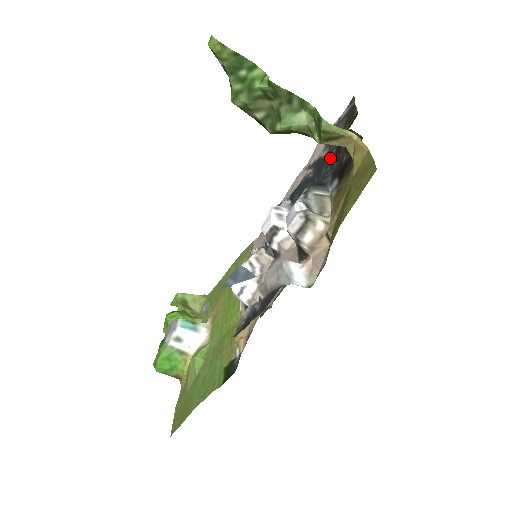
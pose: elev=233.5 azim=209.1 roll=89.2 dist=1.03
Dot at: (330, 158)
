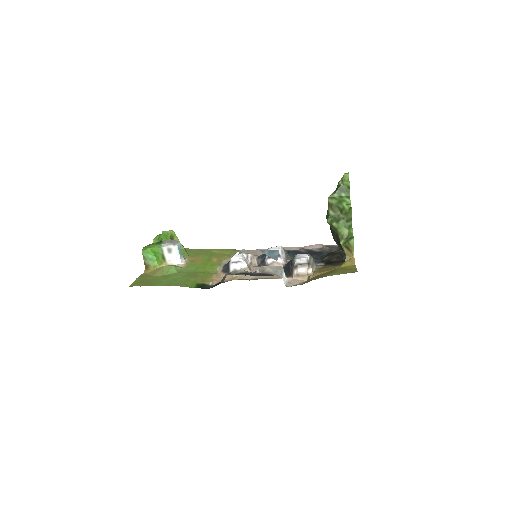
Dot at: (321, 254)
